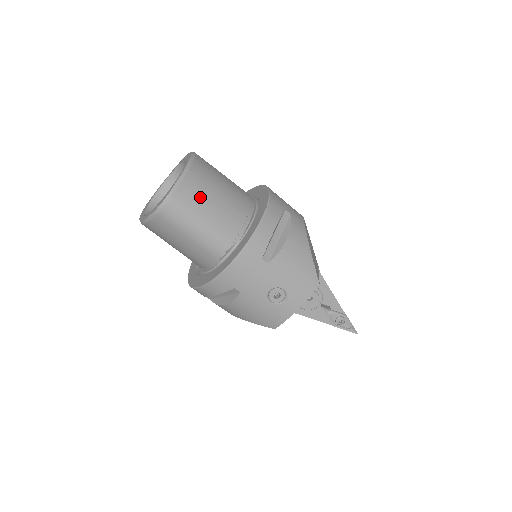
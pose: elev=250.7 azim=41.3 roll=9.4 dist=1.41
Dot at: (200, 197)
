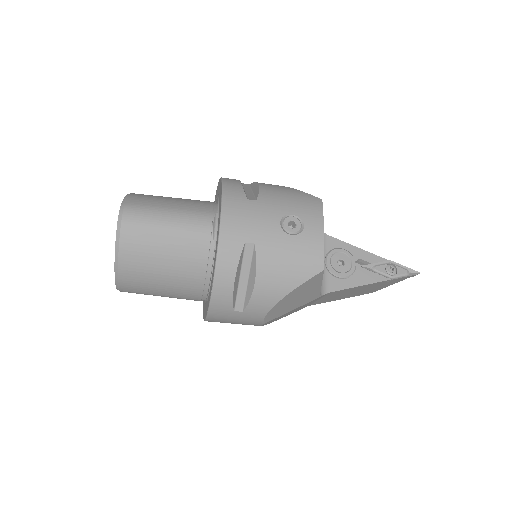
Dot at: (154, 199)
